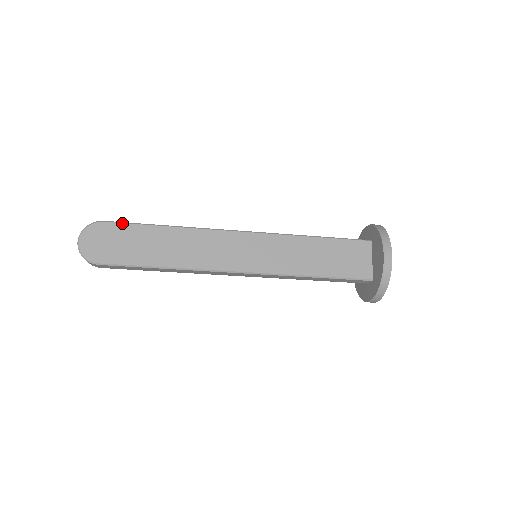
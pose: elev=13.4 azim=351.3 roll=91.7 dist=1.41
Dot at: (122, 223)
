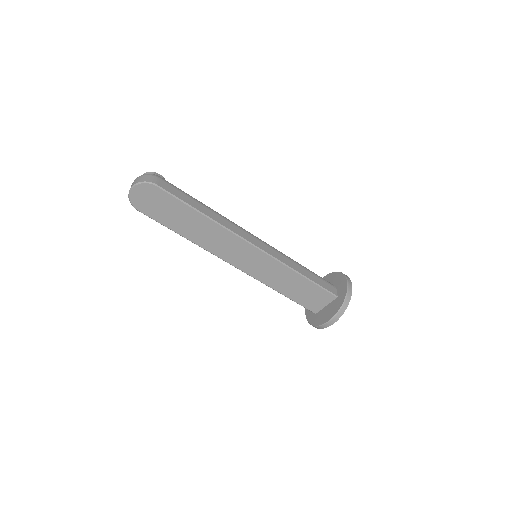
Dot at: (171, 195)
